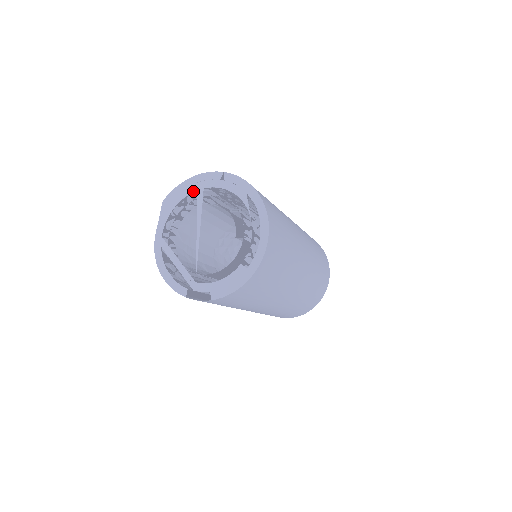
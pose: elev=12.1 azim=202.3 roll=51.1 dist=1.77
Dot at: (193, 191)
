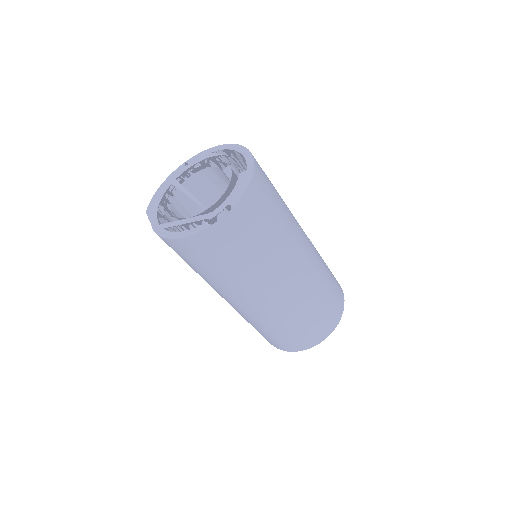
Dot at: (168, 187)
